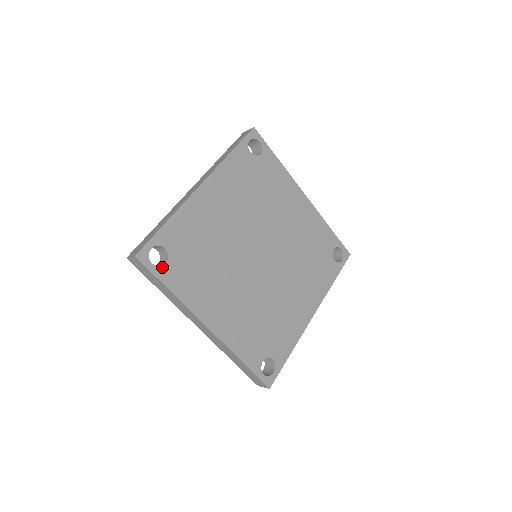
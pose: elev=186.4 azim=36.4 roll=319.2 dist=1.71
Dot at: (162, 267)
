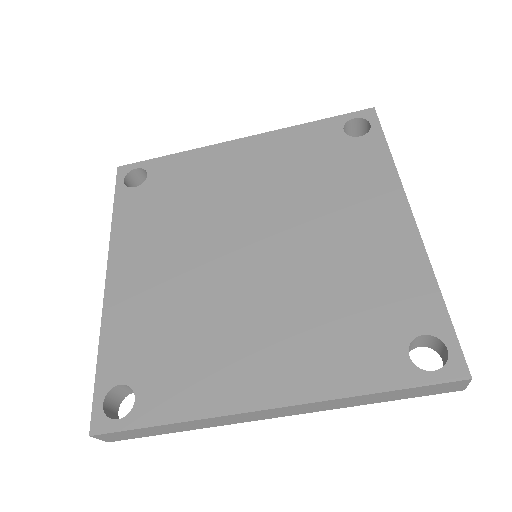
Dot at: (134, 409)
